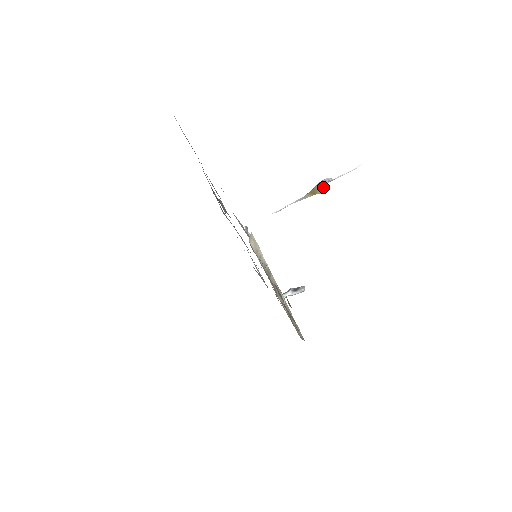
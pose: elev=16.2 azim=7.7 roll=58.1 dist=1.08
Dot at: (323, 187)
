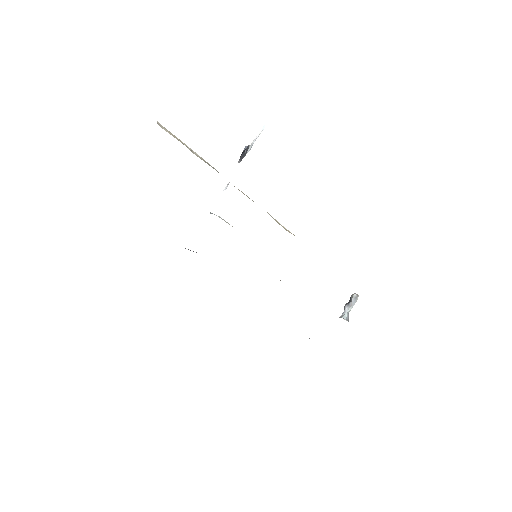
Dot at: (245, 148)
